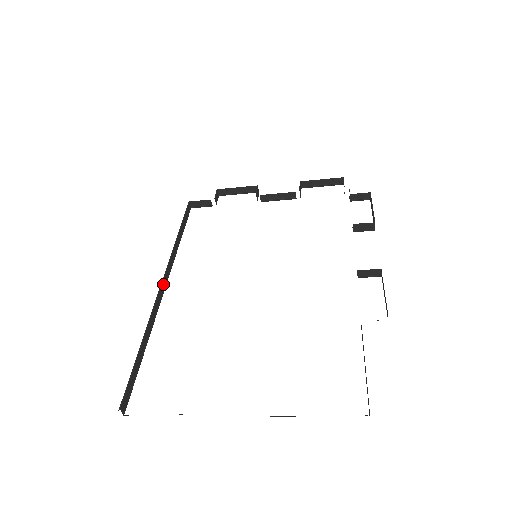
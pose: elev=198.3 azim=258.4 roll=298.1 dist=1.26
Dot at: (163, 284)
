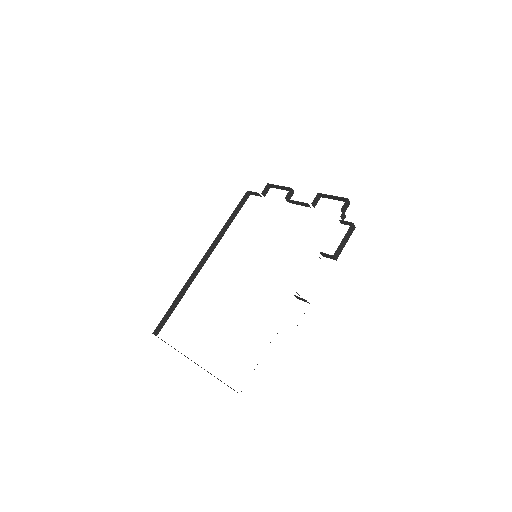
Dot at: (204, 259)
